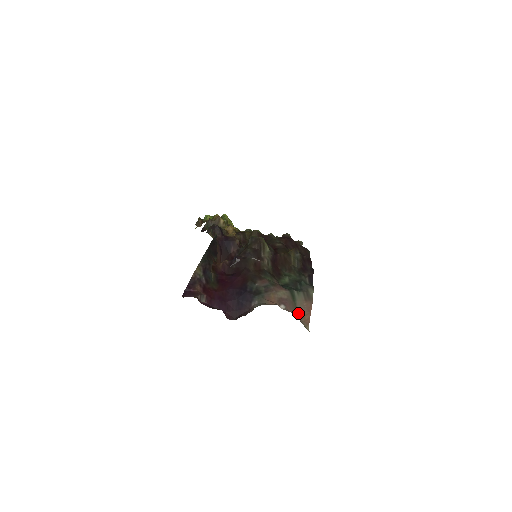
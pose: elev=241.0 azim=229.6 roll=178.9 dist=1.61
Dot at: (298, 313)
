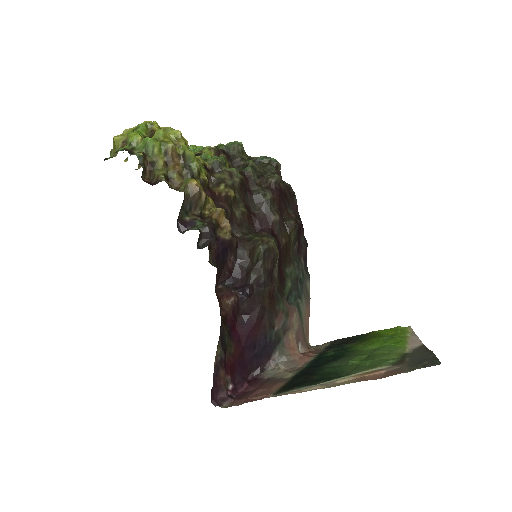
Dot at: (304, 333)
